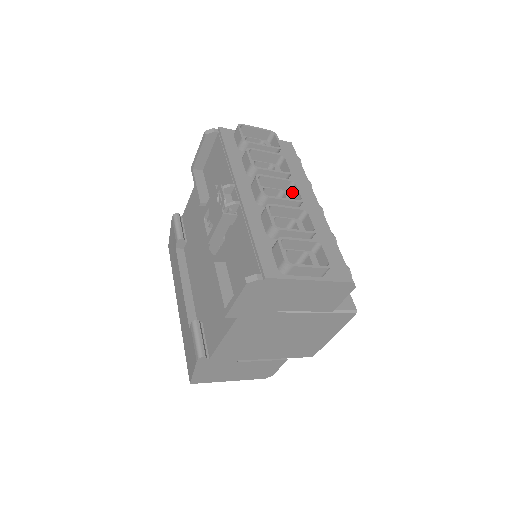
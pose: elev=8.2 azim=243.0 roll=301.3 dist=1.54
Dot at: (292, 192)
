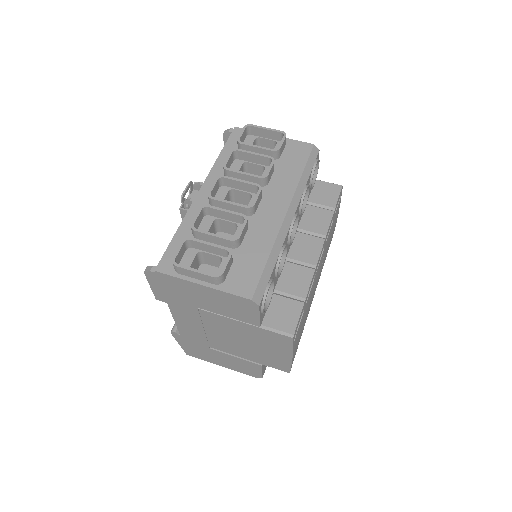
Dot at: occluded
